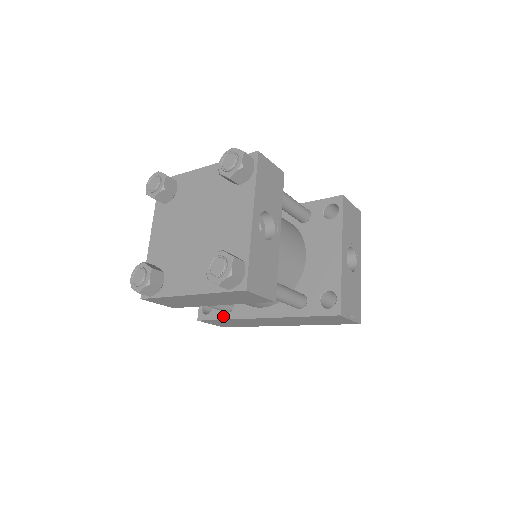
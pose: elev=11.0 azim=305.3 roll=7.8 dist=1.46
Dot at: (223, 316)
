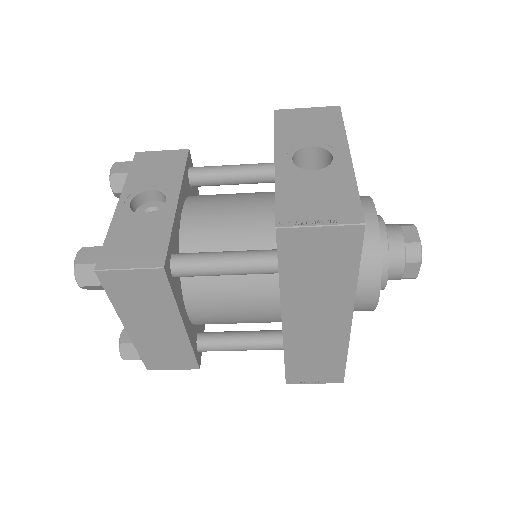
Dot at: occluded
